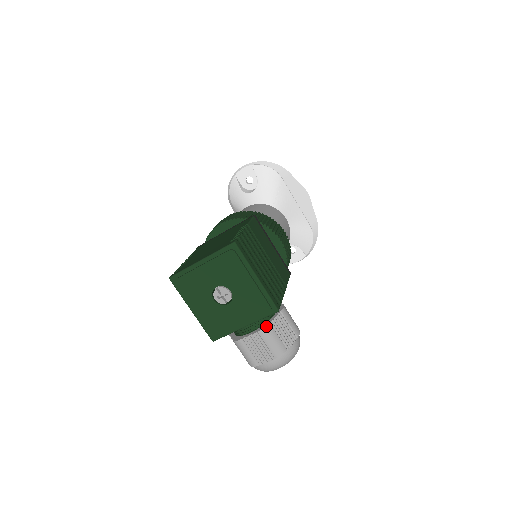
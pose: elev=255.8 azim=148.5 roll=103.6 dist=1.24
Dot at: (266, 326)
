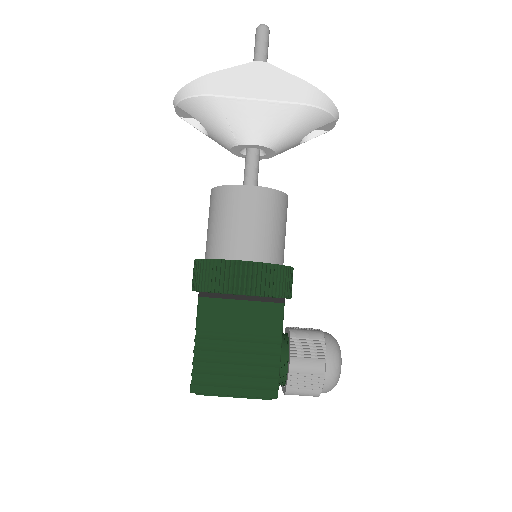
Dot at: (285, 393)
